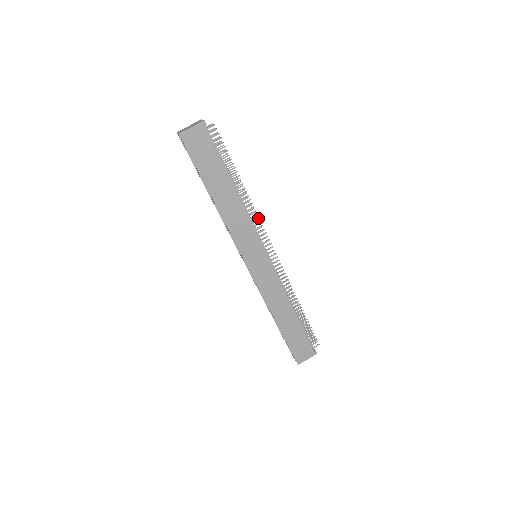
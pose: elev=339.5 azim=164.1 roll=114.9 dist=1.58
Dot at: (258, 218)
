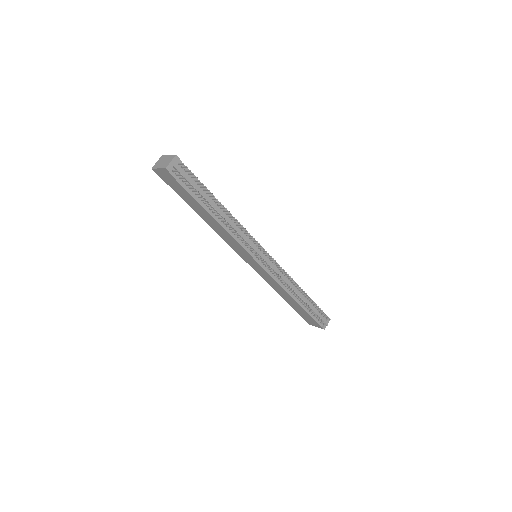
Dot at: (244, 240)
